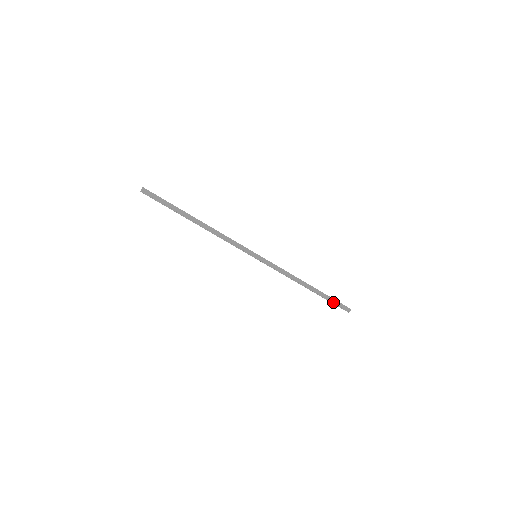
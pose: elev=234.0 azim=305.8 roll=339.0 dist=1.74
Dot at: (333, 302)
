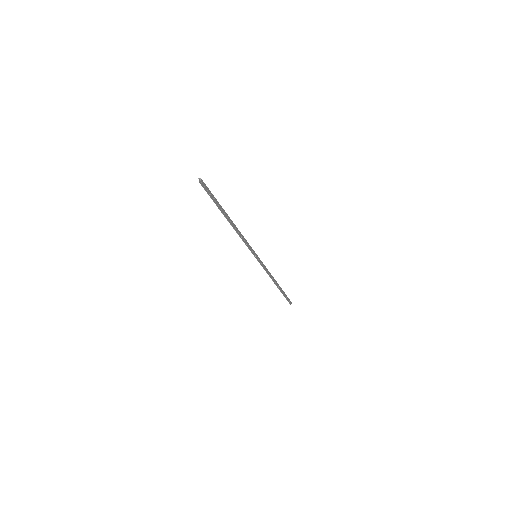
Dot at: (286, 297)
